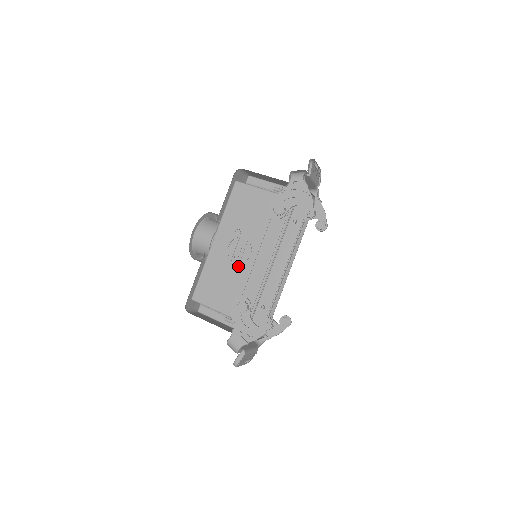
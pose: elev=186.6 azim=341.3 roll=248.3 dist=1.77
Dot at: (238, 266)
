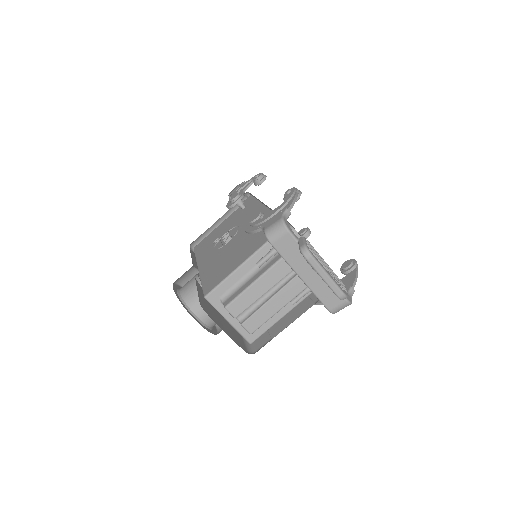
Dot at: (234, 243)
